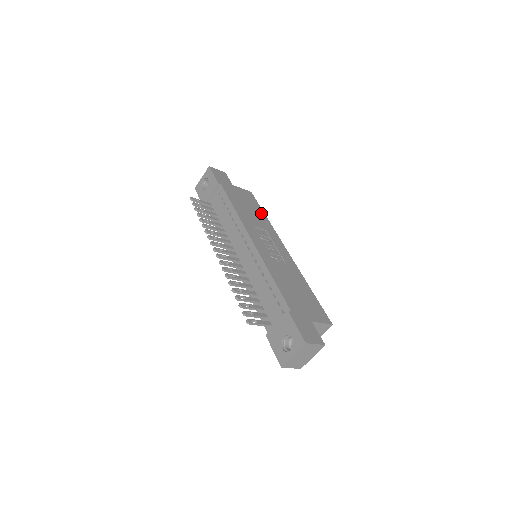
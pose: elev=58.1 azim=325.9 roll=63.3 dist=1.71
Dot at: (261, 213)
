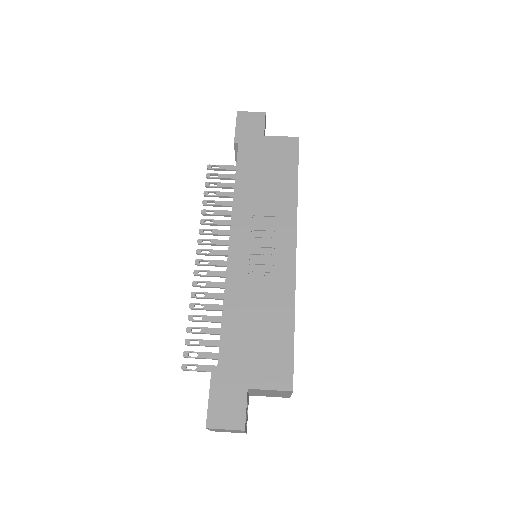
Dot at: (290, 180)
